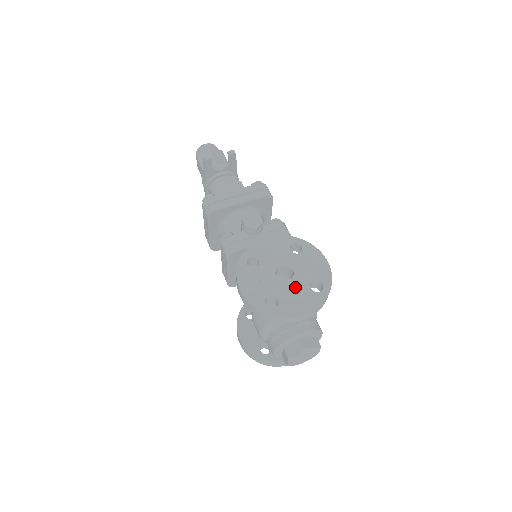
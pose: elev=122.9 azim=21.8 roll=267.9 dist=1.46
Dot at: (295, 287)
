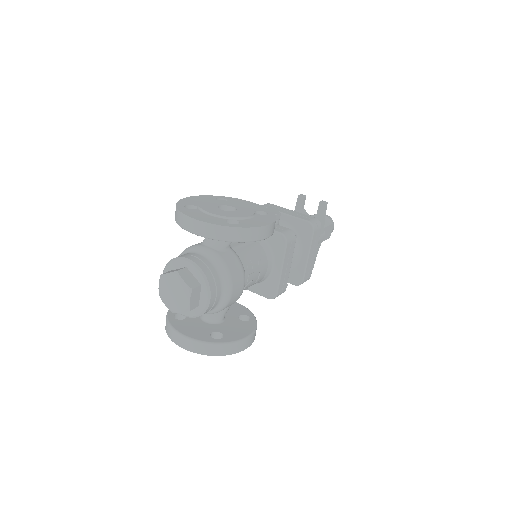
Dot at: (218, 212)
